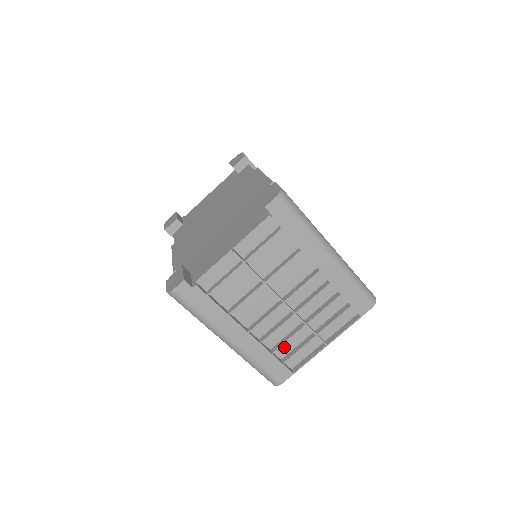
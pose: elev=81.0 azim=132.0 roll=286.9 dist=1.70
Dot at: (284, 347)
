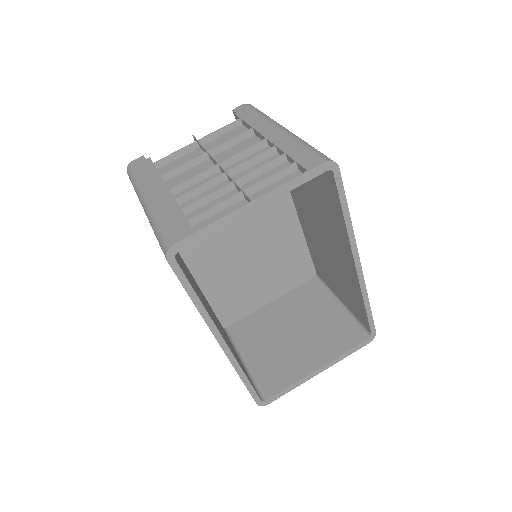
Dot at: occluded
